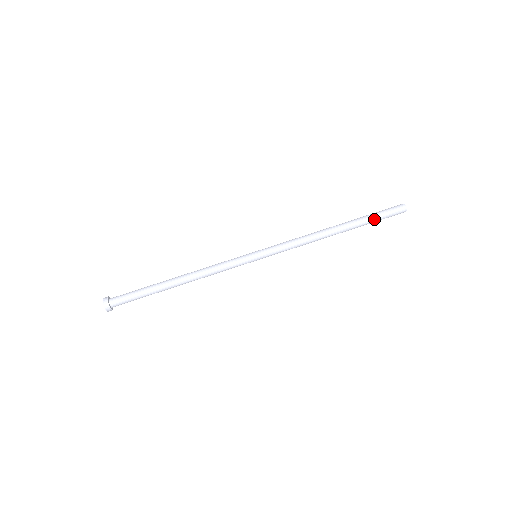
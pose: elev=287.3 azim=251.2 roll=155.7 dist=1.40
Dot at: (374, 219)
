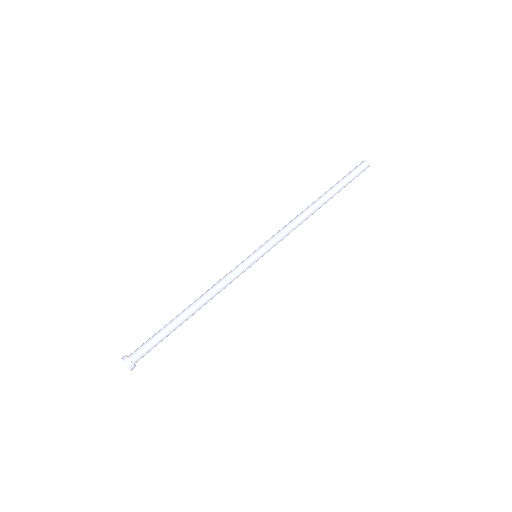
Dot at: (347, 184)
